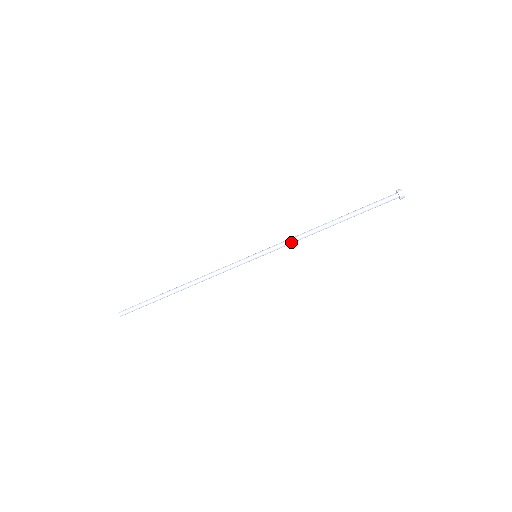
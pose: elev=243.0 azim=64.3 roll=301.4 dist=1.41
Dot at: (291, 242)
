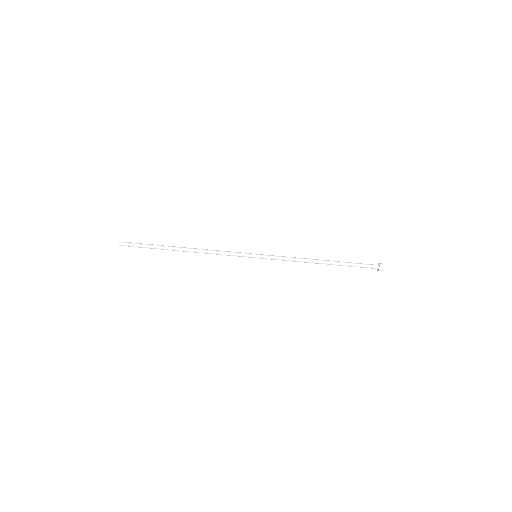
Dot at: (288, 260)
